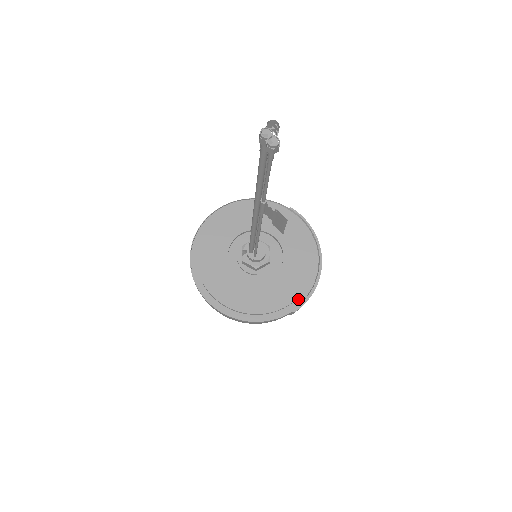
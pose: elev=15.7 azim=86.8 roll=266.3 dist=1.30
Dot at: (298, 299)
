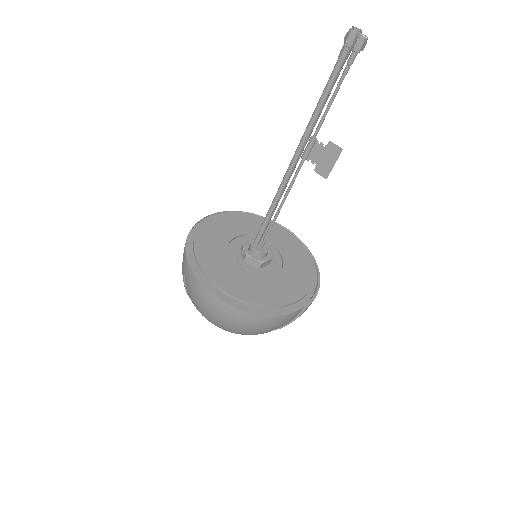
Dot at: (306, 296)
